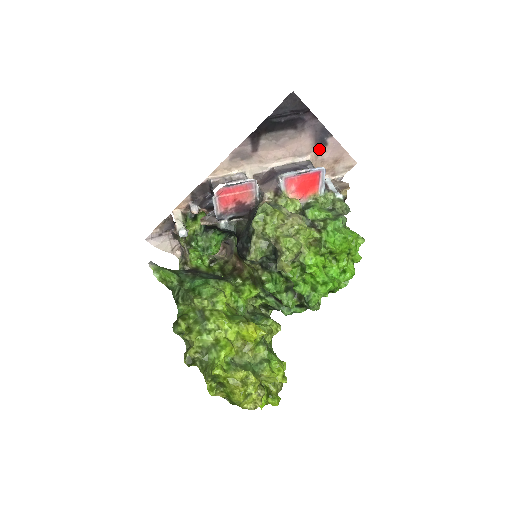
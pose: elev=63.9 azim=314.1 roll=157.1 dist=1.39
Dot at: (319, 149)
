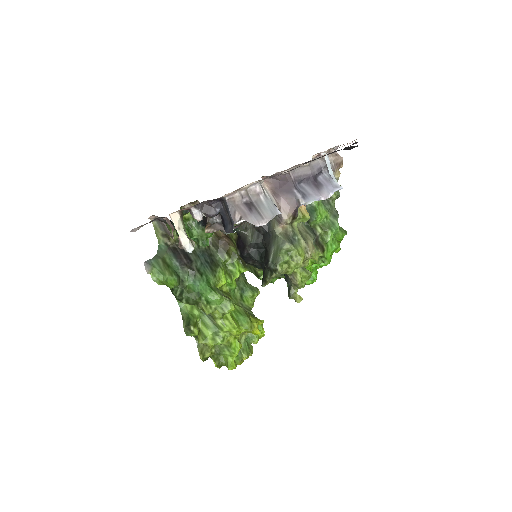
Dot at: occluded
